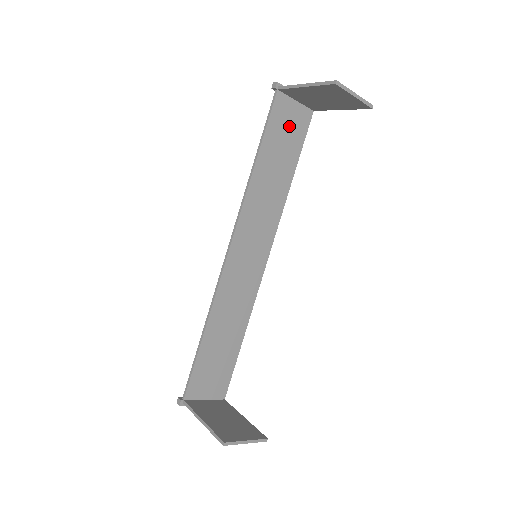
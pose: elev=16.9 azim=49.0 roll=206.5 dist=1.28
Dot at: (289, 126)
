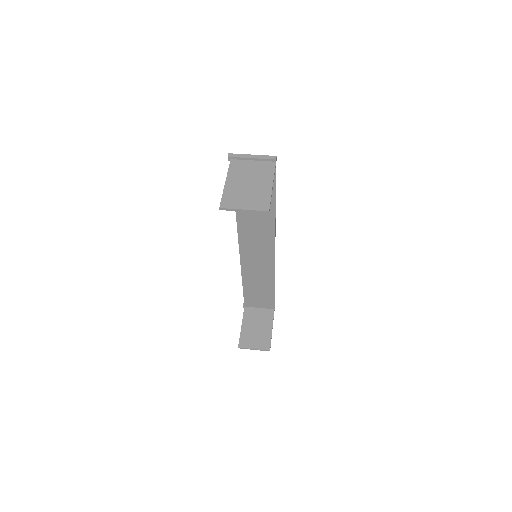
Dot at: occluded
